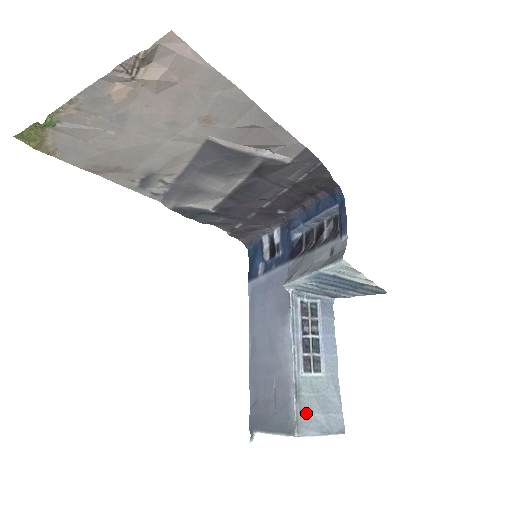
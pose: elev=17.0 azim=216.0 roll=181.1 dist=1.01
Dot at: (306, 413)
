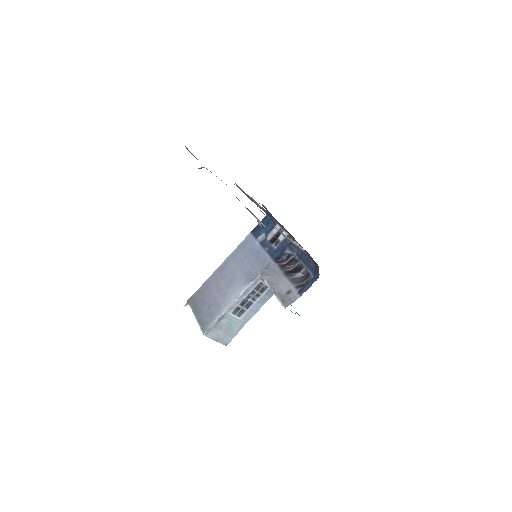
Dot at: (217, 329)
